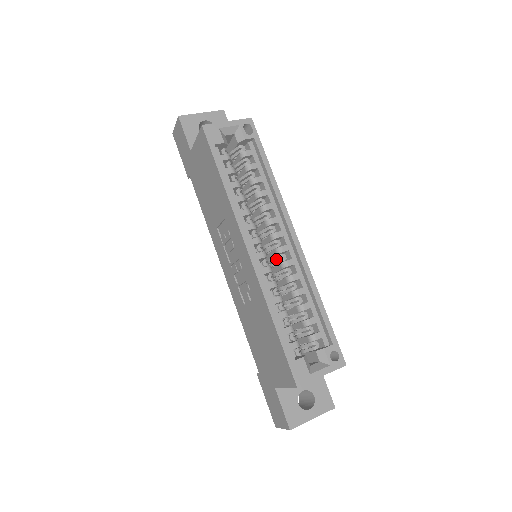
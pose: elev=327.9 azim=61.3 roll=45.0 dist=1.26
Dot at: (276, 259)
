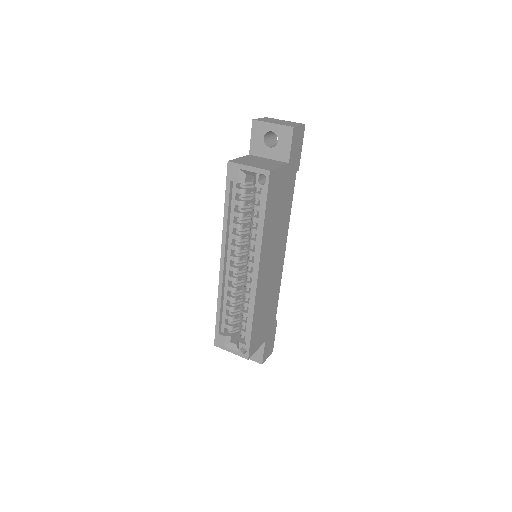
Dot at: occluded
